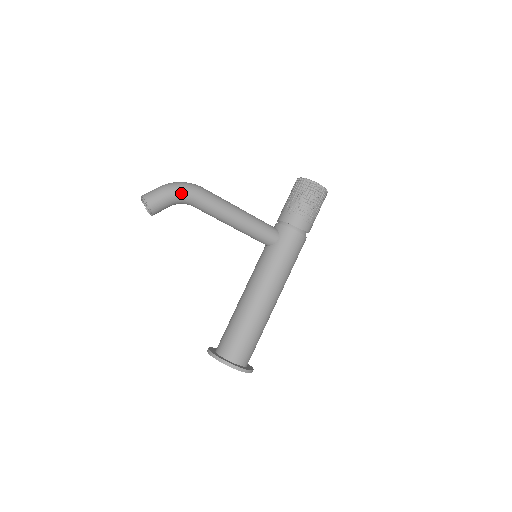
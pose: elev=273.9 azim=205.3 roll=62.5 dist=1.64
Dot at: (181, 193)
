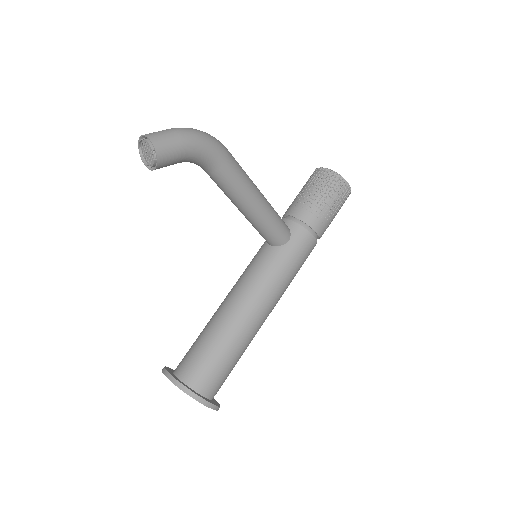
Dot at: (203, 148)
